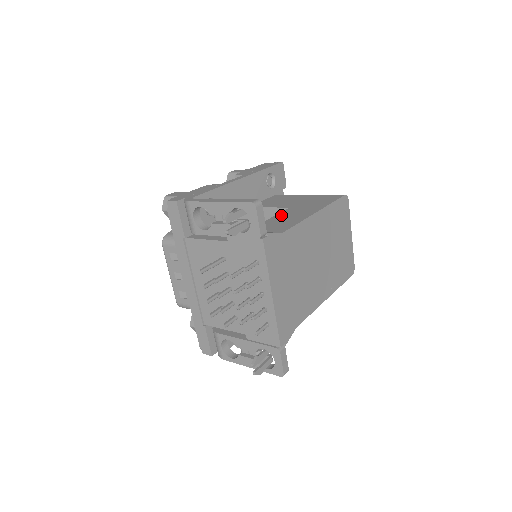
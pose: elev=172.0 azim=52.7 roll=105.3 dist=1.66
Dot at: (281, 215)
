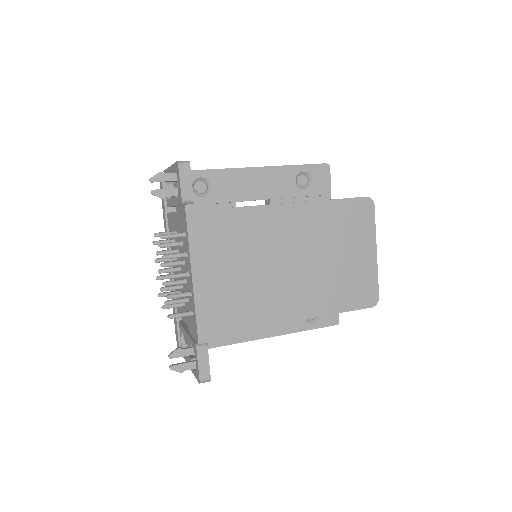
Dot at: occluded
